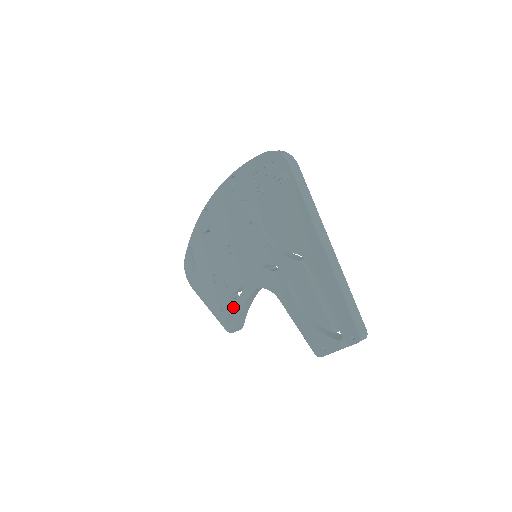
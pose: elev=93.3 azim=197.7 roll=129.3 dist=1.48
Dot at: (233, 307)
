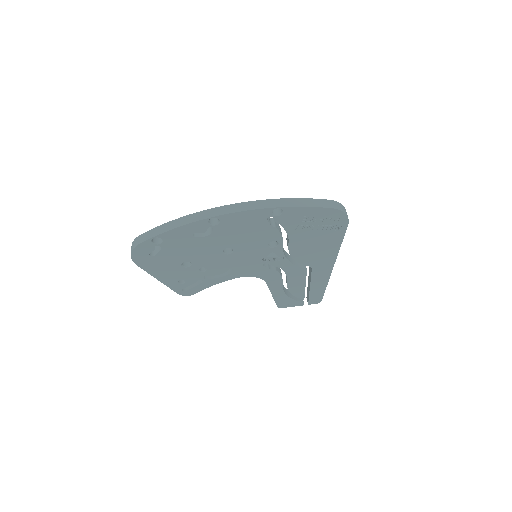
Dot at: (203, 283)
